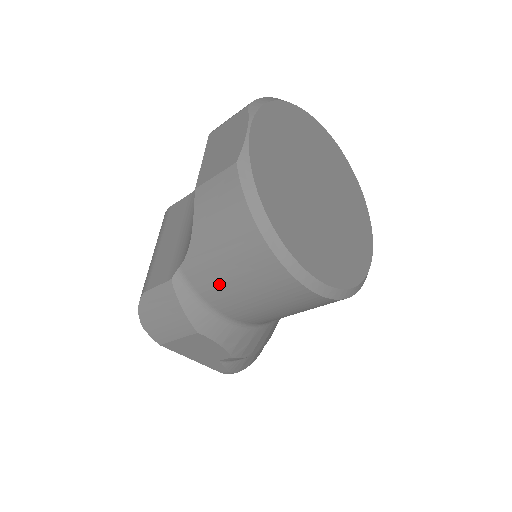
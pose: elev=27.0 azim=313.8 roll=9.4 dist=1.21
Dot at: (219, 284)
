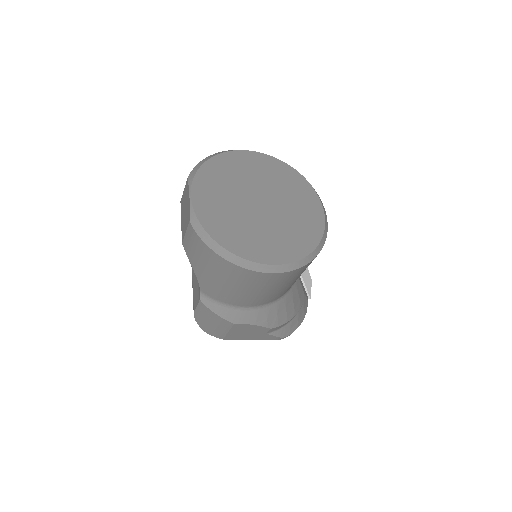
Dot at: (224, 292)
